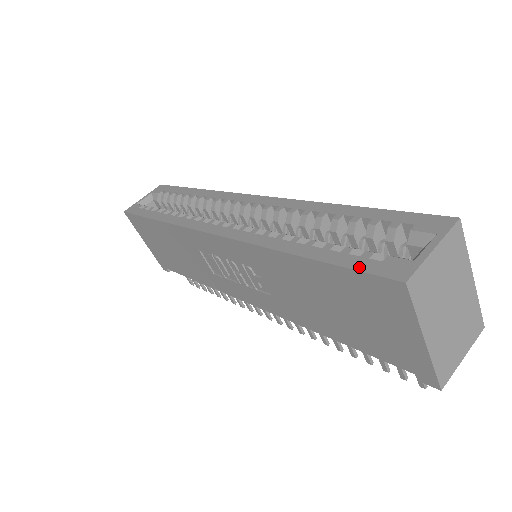
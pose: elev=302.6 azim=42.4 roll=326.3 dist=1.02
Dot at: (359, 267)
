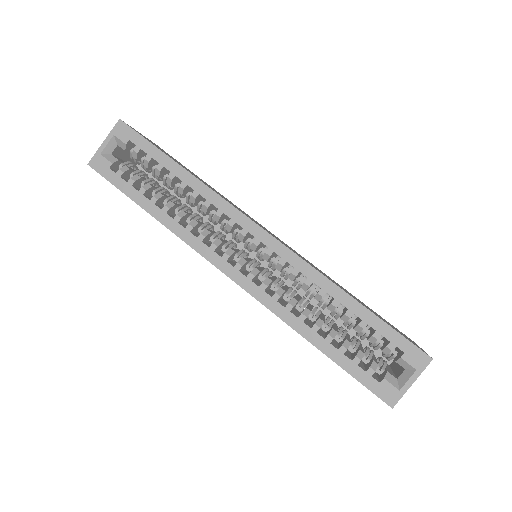
Dot at: (365, 383)
